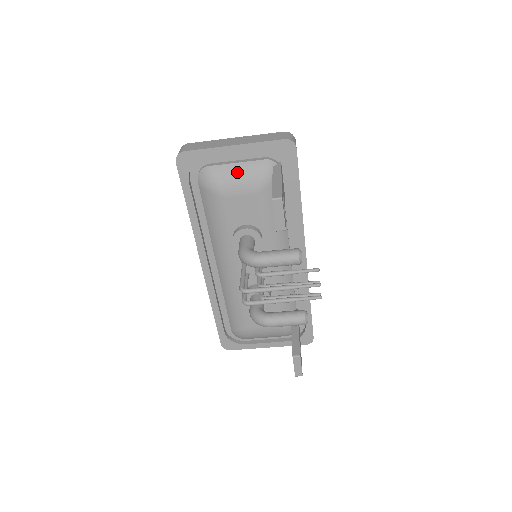
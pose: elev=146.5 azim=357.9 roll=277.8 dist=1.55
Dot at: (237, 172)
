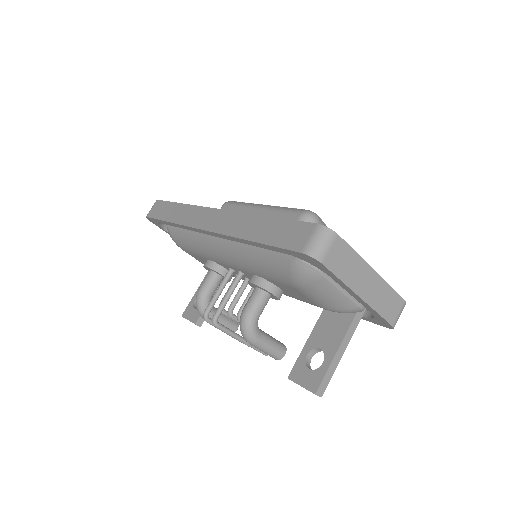
Dot at: (331, 296)
